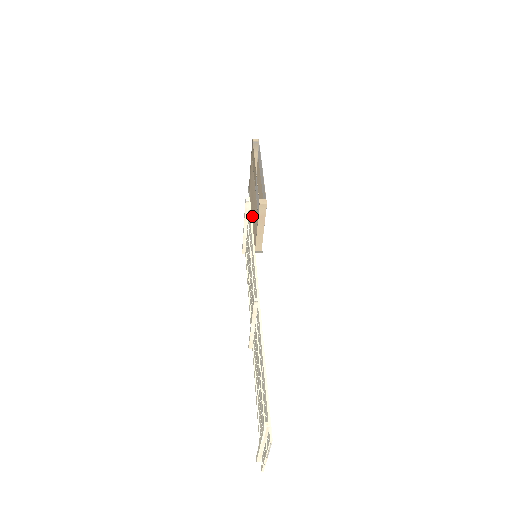
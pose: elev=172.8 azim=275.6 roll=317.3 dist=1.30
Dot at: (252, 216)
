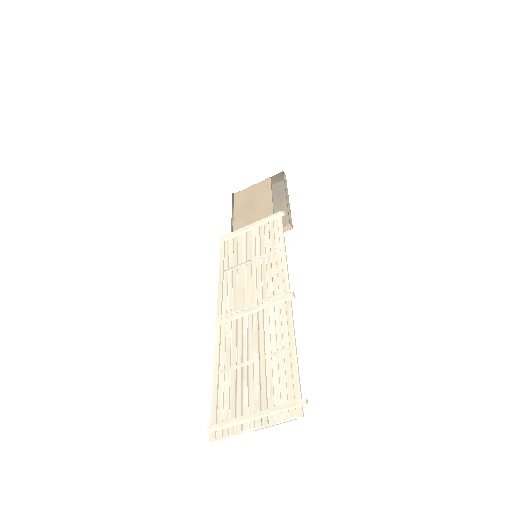
Dot at: (238, 219)
